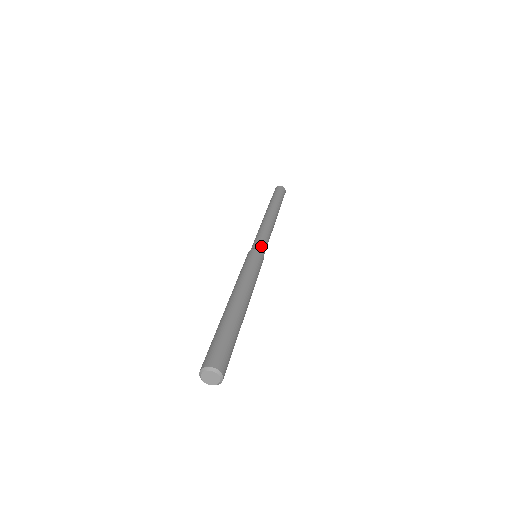
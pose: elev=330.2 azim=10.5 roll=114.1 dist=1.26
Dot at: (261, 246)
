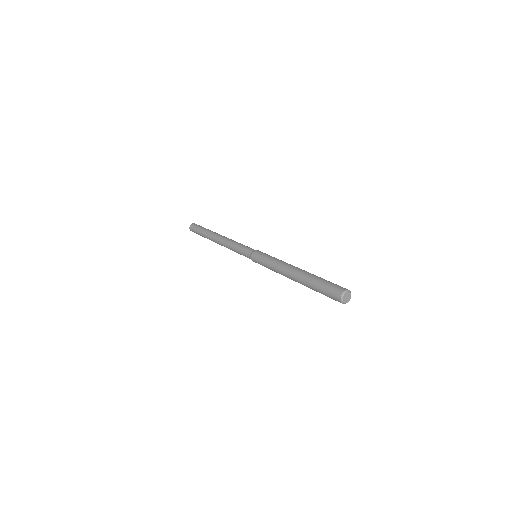
Dot at: (251, 250)
